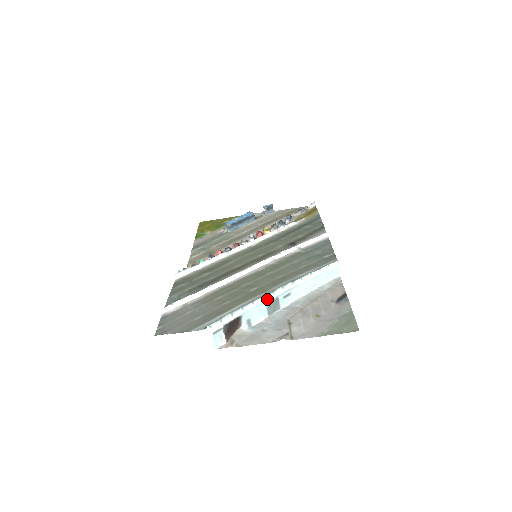
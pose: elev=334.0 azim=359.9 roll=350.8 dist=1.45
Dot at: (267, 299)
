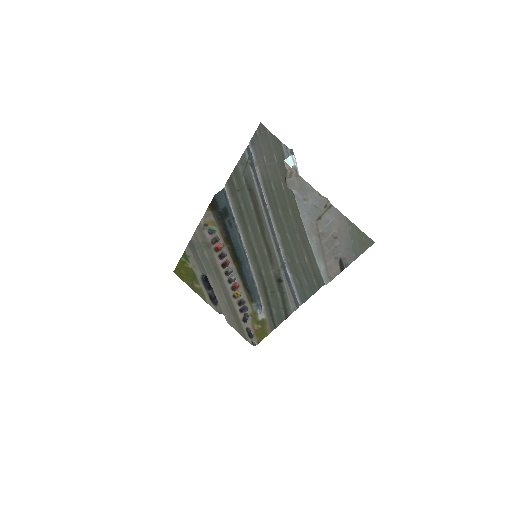
Dot at: occluded
